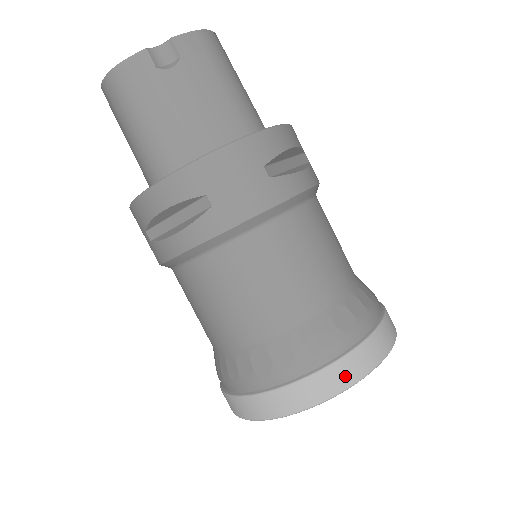
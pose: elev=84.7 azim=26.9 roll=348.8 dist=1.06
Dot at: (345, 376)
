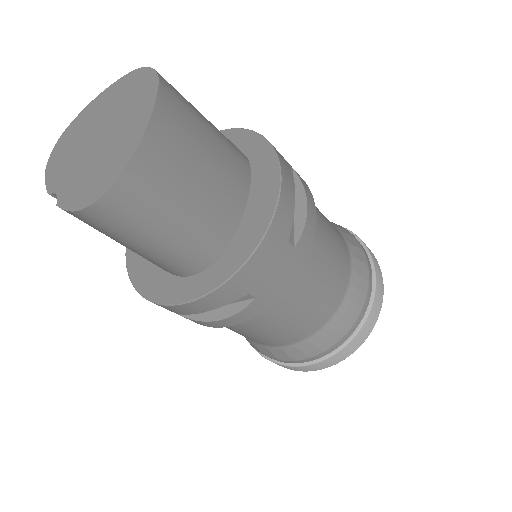
Dot at: occluded
